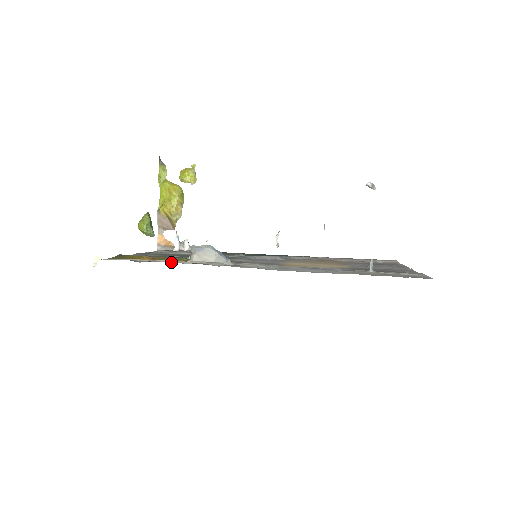
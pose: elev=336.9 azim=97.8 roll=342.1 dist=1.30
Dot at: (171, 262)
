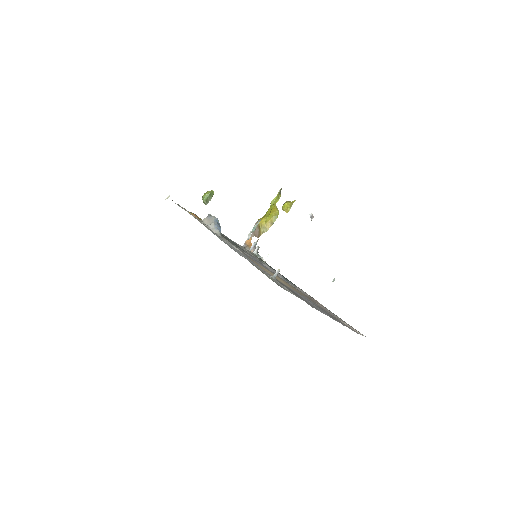
Dot at: (194, 217)
